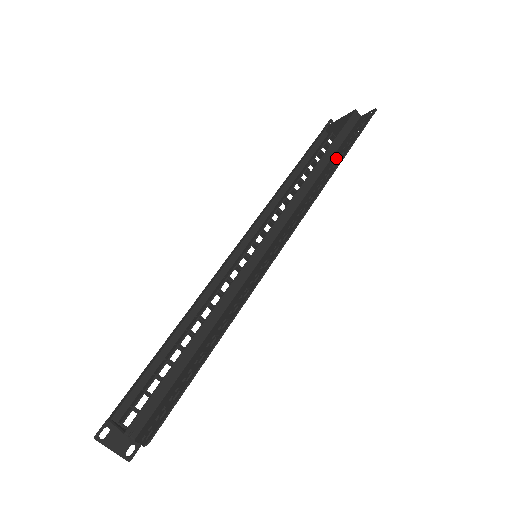
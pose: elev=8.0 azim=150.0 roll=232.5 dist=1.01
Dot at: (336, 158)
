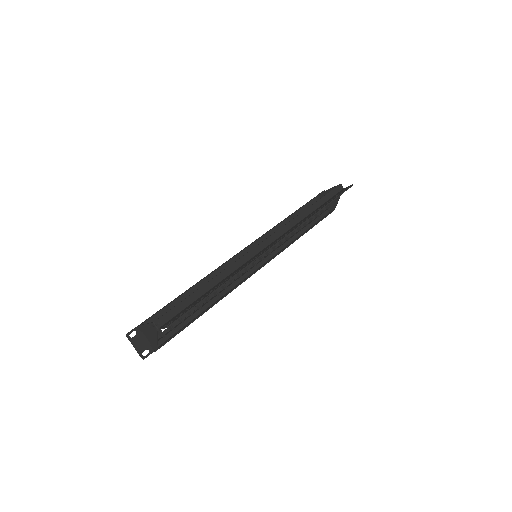
Dot at: (321, 207)
